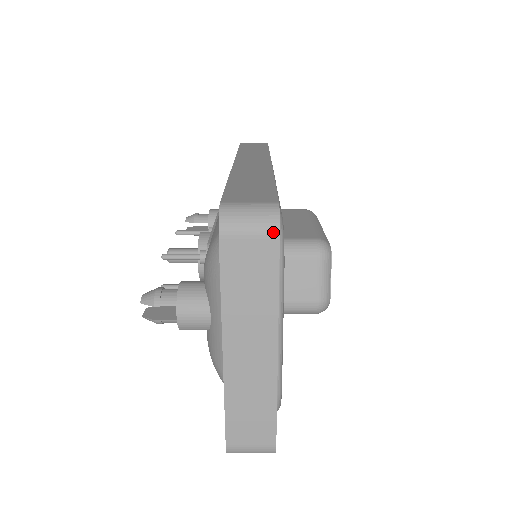
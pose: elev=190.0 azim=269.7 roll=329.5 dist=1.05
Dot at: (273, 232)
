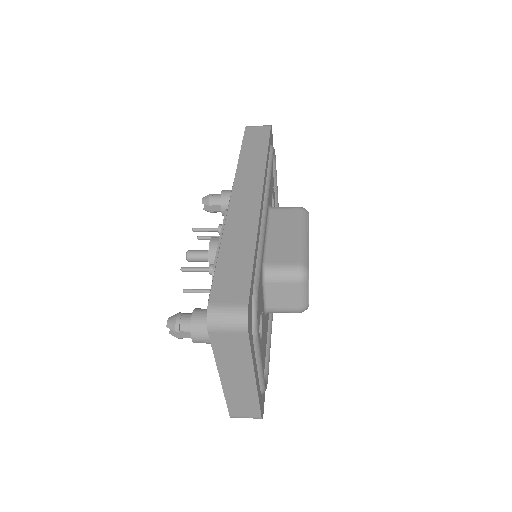
Dot at: (243, 330)
